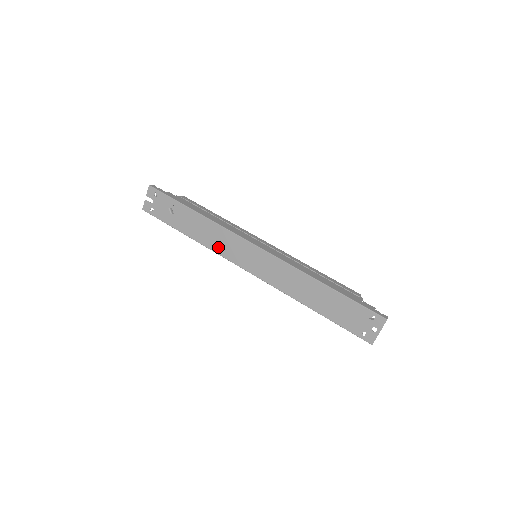
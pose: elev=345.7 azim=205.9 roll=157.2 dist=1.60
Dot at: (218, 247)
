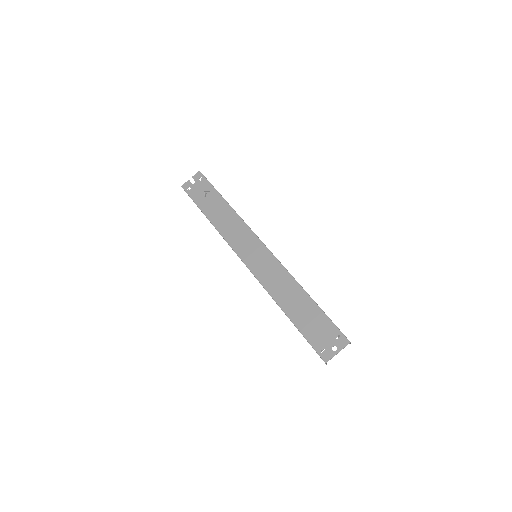
Dot at: (229, 234)
